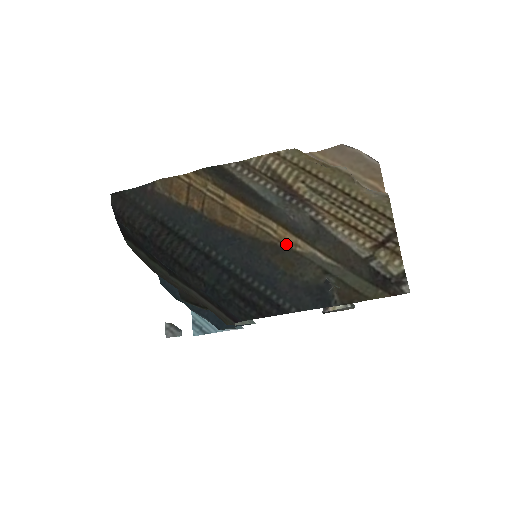
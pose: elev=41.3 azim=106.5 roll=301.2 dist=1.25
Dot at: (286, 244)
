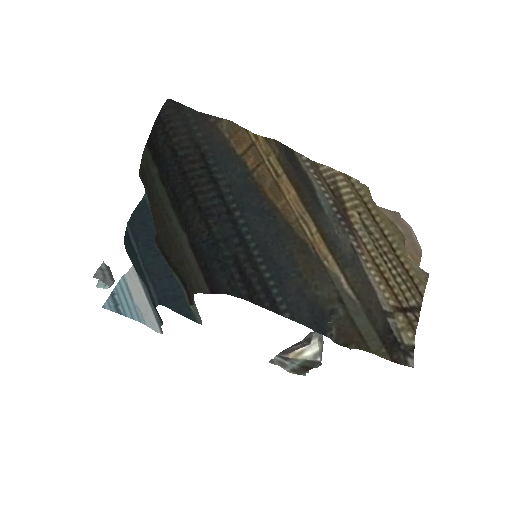
Dot at: (317, 251)
